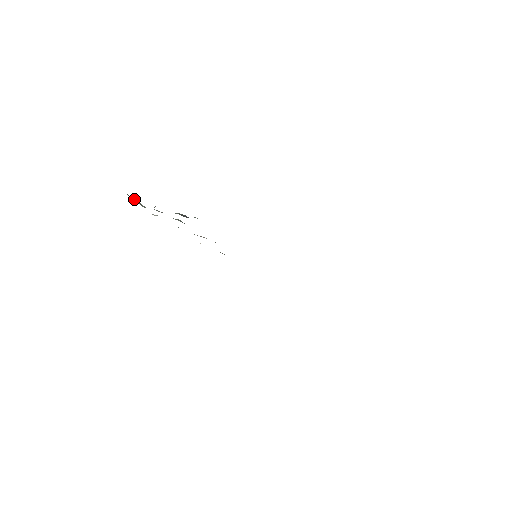
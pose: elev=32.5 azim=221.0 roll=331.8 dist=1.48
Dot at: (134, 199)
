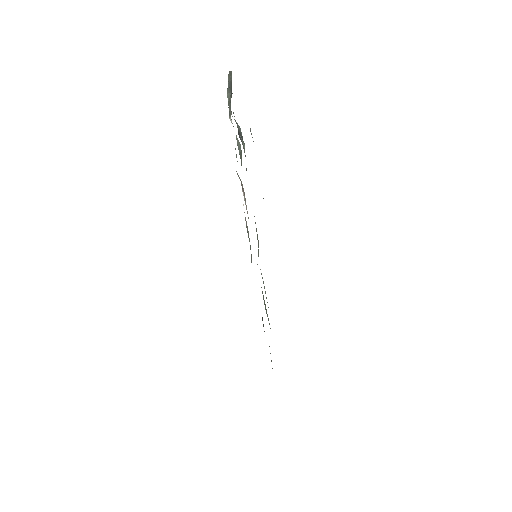
Dot at: (230, 82)
